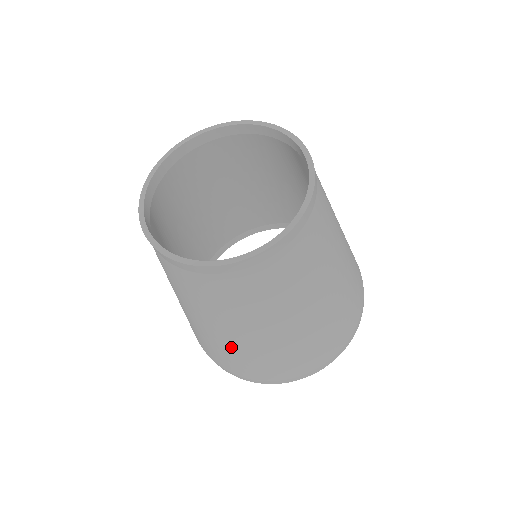
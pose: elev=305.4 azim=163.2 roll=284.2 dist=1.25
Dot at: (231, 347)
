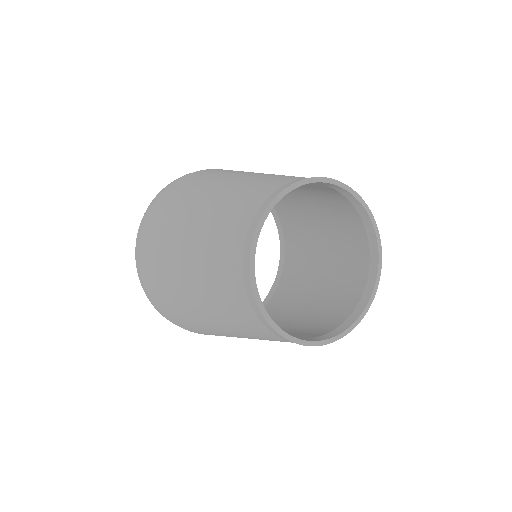
Dot at: (200, 323)
